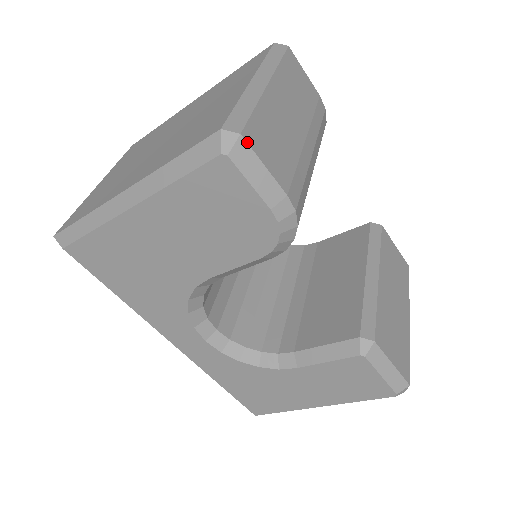
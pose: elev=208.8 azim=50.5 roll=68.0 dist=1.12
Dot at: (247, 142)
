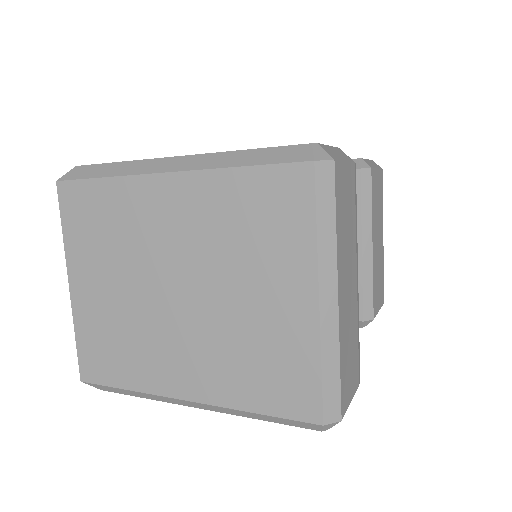
Dot at: occluded
